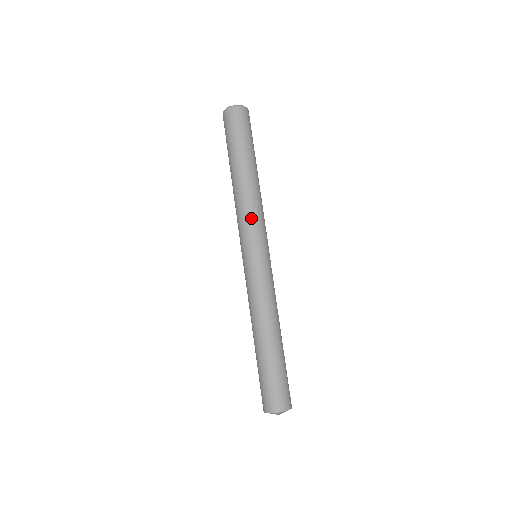
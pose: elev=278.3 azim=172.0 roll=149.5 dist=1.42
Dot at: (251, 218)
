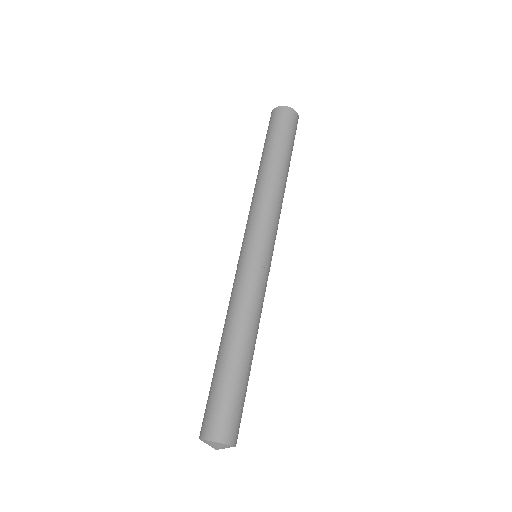
Dot at: (266, 212)
